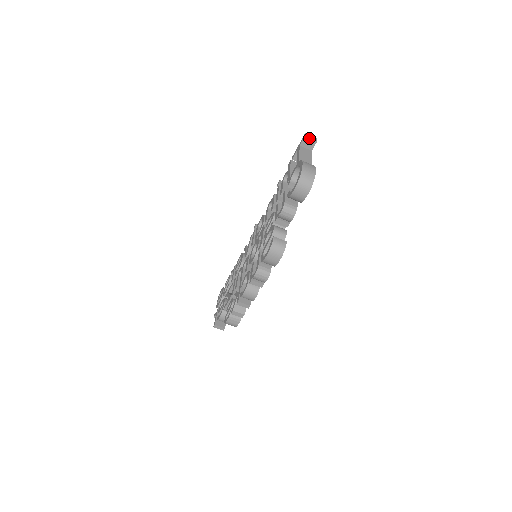
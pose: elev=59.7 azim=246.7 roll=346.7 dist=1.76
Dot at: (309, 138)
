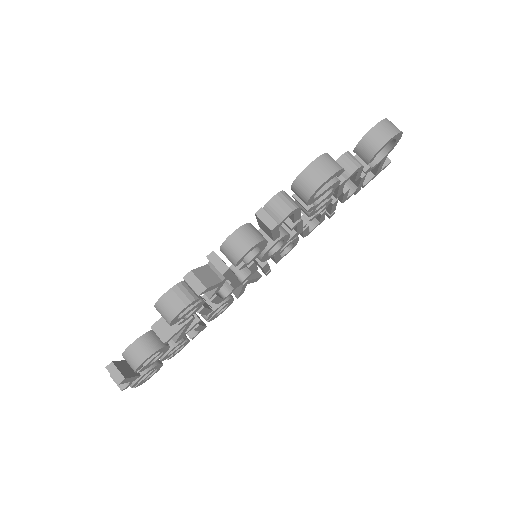
Dot at: occluded
